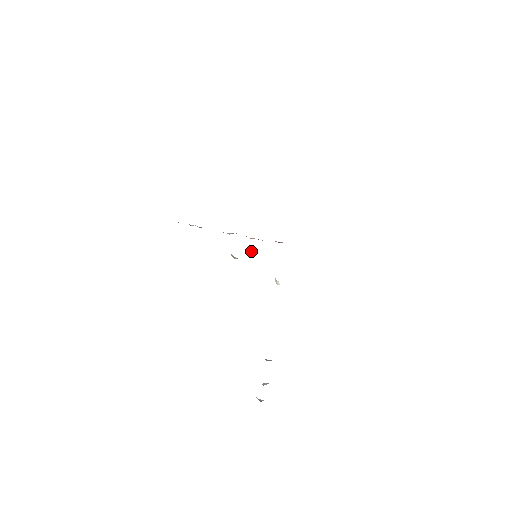
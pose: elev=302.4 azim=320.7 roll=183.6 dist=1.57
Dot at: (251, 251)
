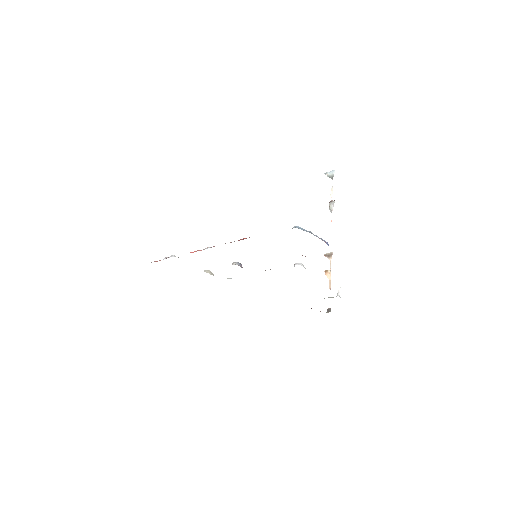
Dot at: occluded
